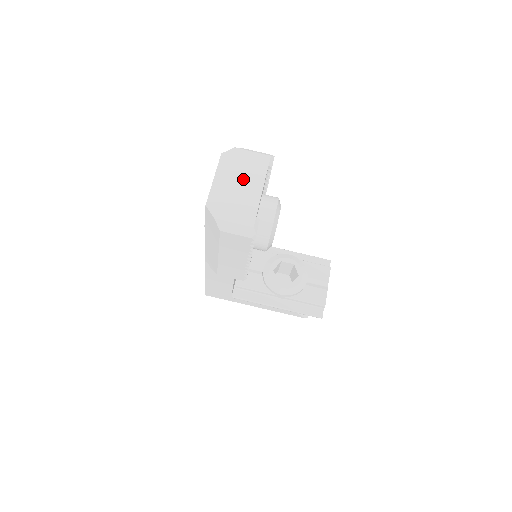
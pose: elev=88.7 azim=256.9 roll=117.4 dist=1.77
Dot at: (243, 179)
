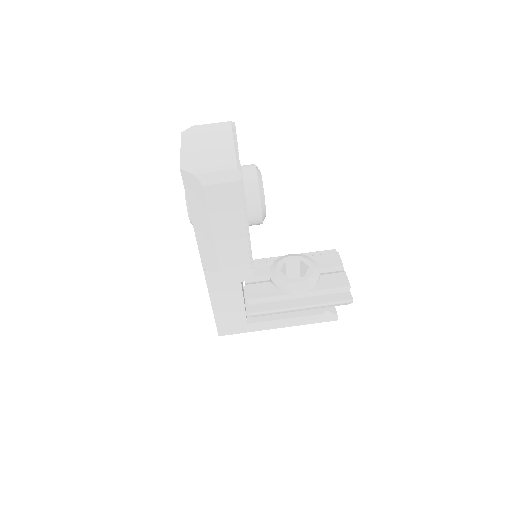
Dot at: (210, 142)
